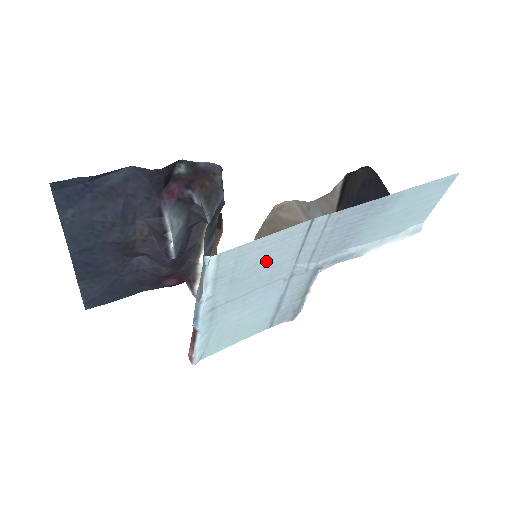
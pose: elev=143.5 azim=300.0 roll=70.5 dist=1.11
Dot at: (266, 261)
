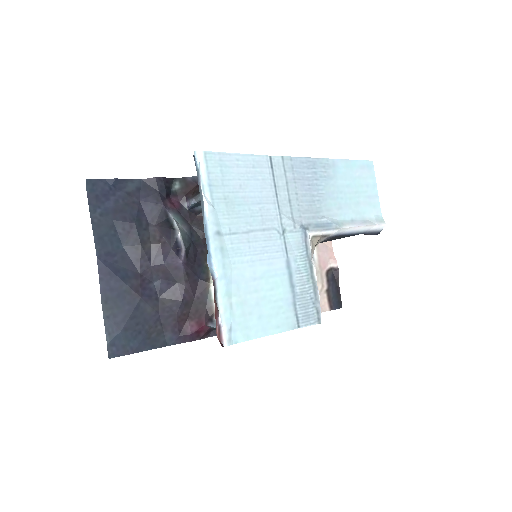
Dot at: (249, 189)
